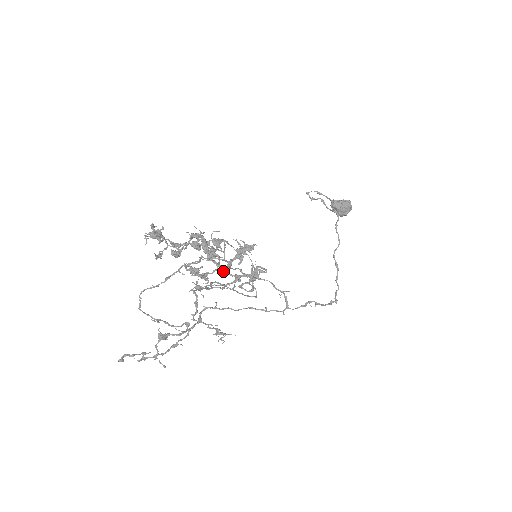
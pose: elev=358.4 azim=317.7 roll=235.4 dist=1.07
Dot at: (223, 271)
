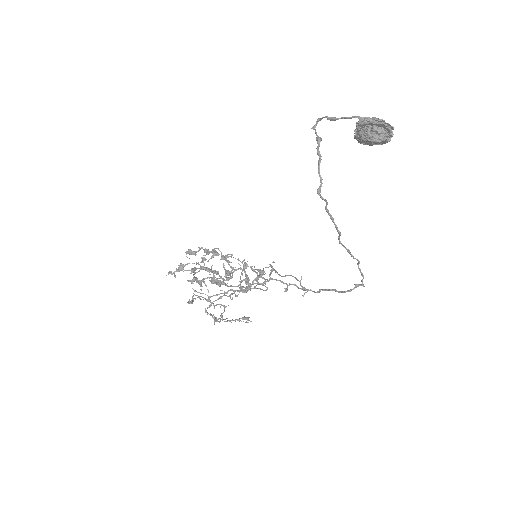
Dot at: (240, 269)
